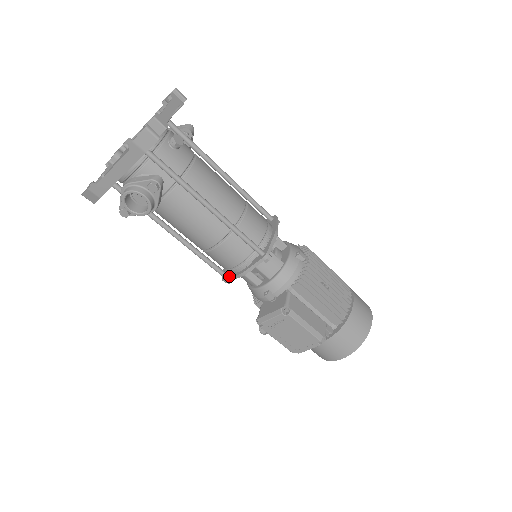
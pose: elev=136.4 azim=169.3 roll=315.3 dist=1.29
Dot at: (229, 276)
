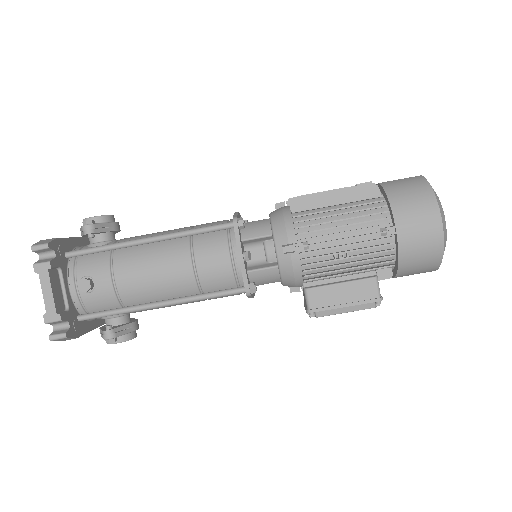
Dot at: occluded
